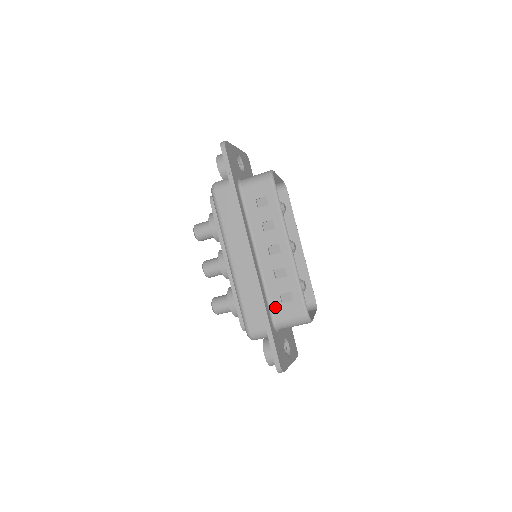
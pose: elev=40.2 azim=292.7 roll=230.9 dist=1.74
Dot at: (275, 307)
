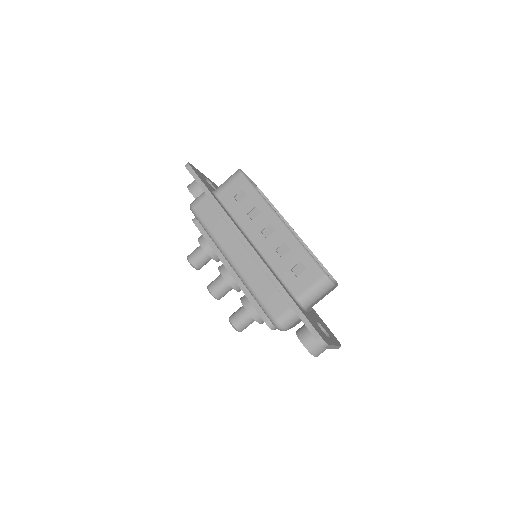
Dot at: (291, 284)
